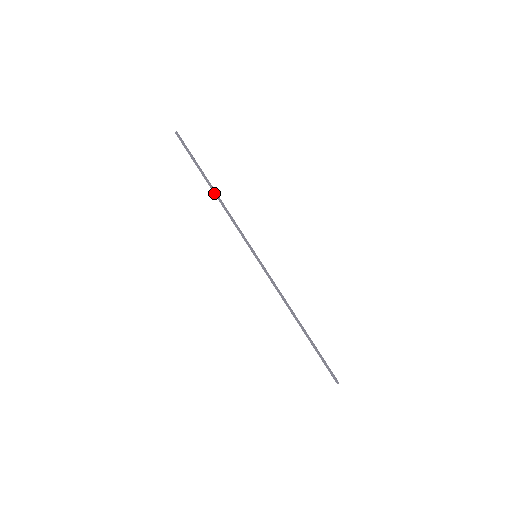
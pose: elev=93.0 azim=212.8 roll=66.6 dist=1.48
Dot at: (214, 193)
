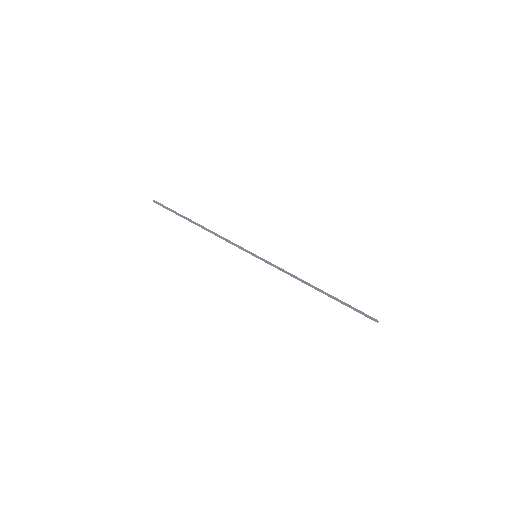
Dot at: (201, 226)
